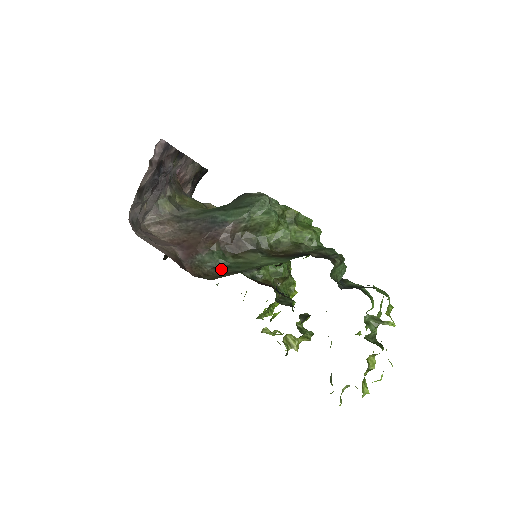
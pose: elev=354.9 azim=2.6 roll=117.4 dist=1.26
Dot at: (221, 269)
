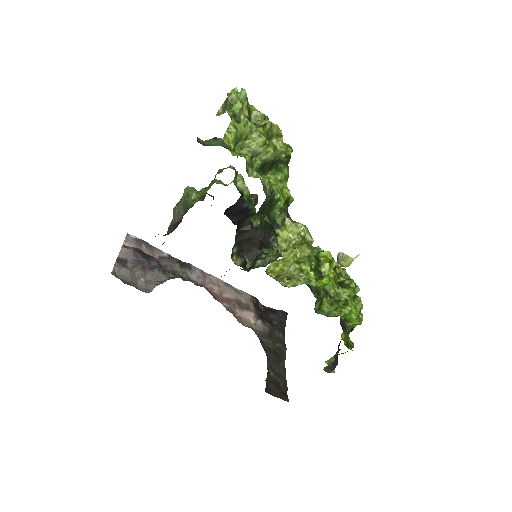
Dot at: occluded
